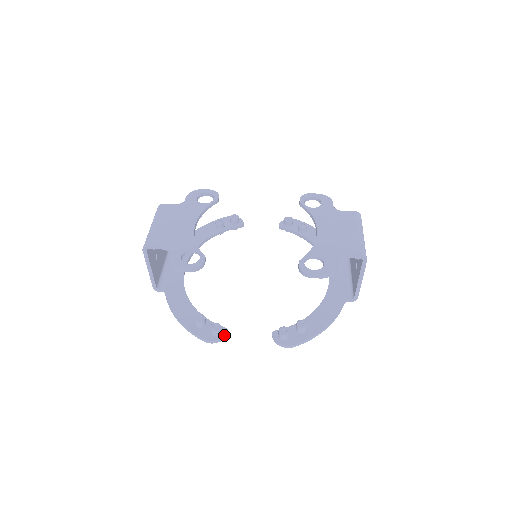
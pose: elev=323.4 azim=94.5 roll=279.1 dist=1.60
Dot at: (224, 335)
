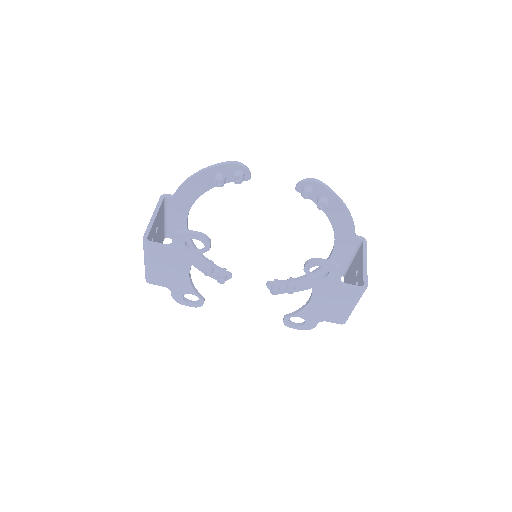
Dot at: (228, 279)
